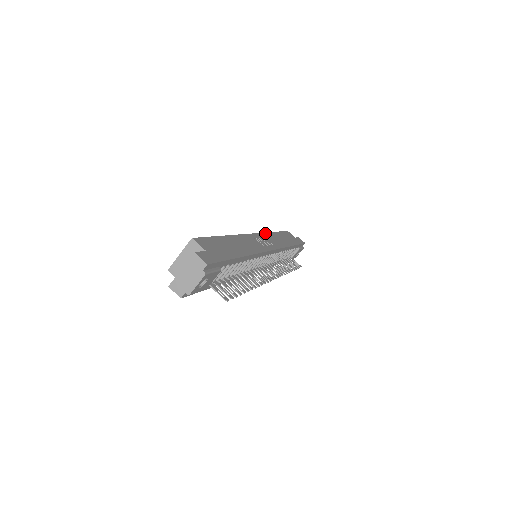
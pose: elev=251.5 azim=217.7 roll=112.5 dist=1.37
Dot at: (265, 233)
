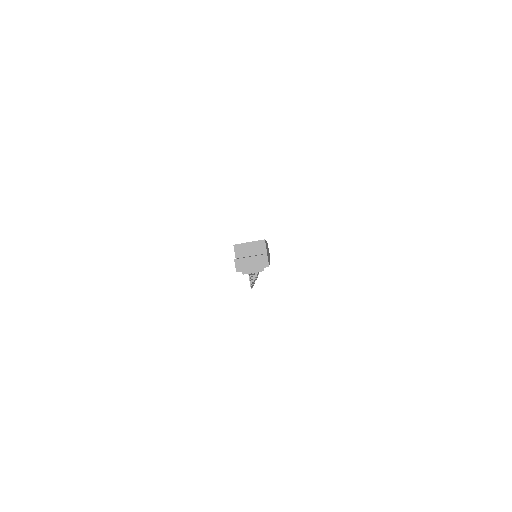
Dot at: occluded
